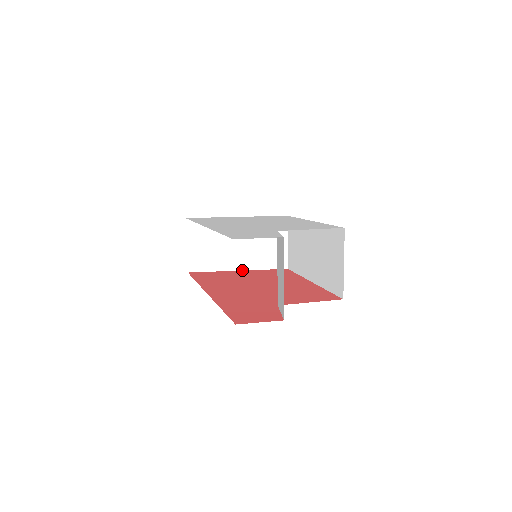
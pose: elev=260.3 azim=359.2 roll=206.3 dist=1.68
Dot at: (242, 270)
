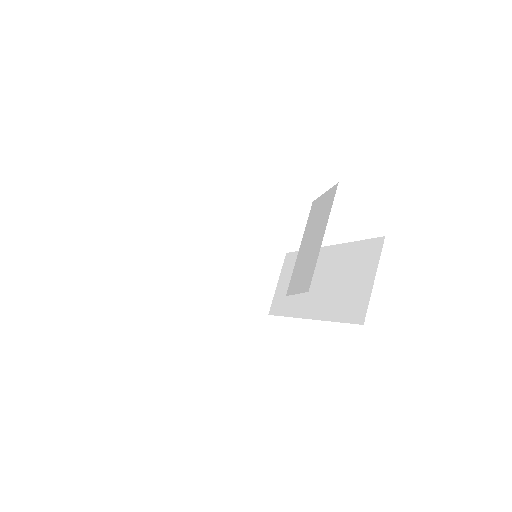
Dot at: (215, 297)
